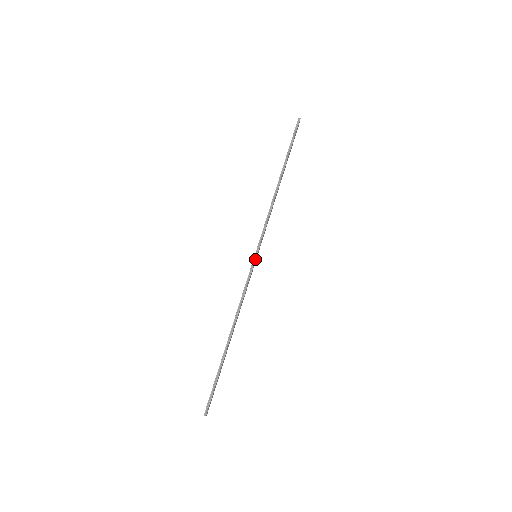
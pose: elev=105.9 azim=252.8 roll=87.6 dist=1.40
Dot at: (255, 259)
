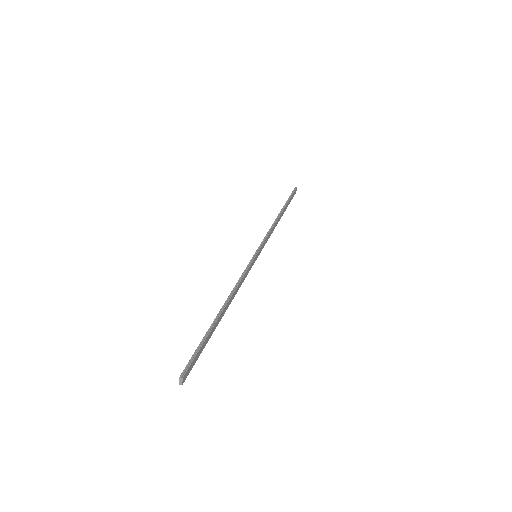
Dot at: (255, 255)
